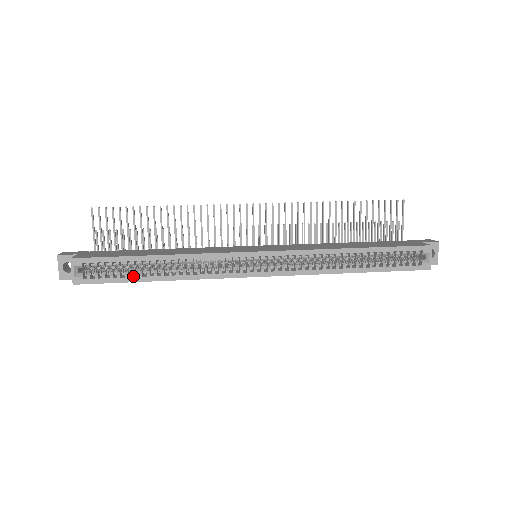
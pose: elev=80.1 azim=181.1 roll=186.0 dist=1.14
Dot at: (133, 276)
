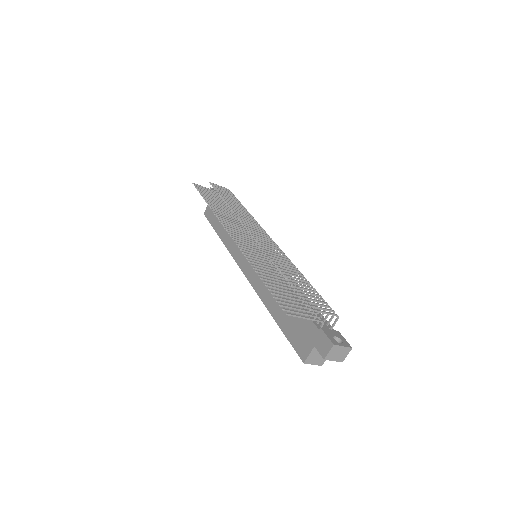
Dot at: occluded
